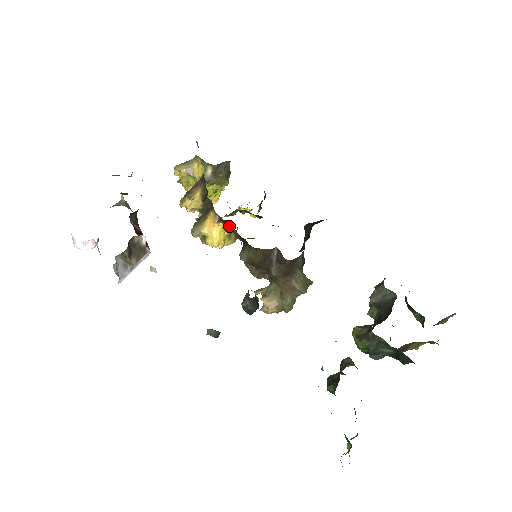
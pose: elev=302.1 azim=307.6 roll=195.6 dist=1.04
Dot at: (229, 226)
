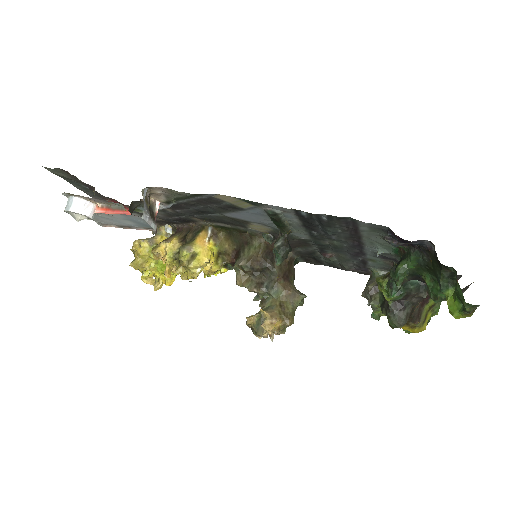
Dot at: (220, 243)
